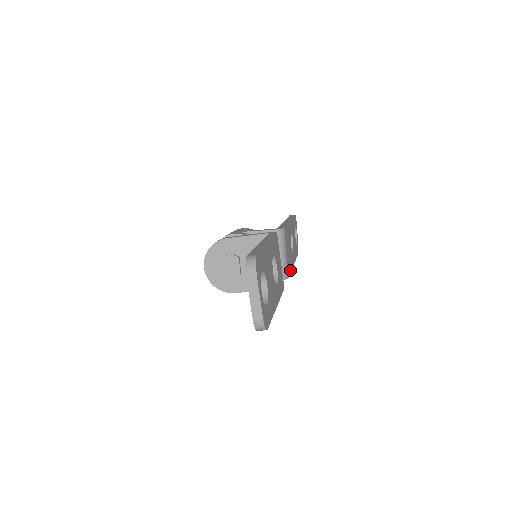
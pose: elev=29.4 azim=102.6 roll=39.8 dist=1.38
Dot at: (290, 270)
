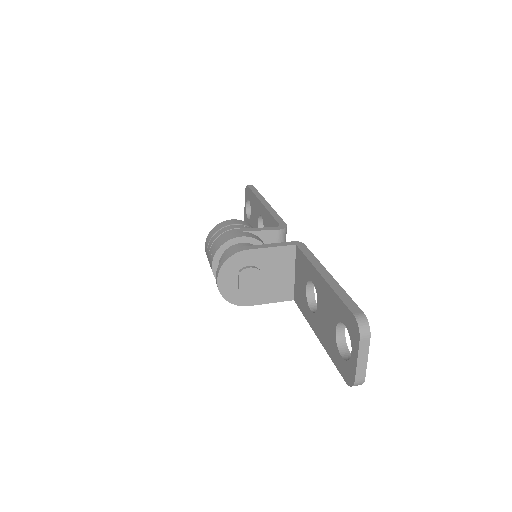
Dot at: occluded
